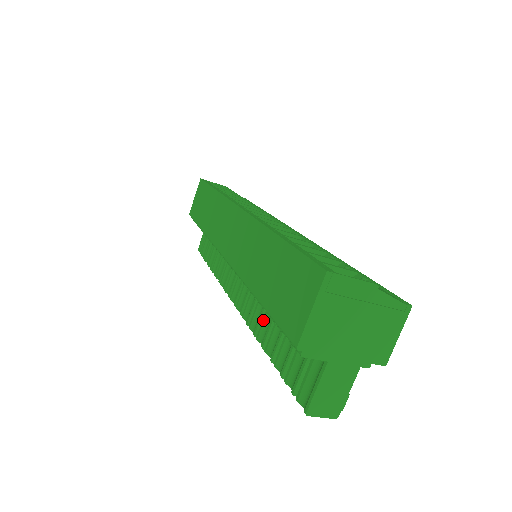
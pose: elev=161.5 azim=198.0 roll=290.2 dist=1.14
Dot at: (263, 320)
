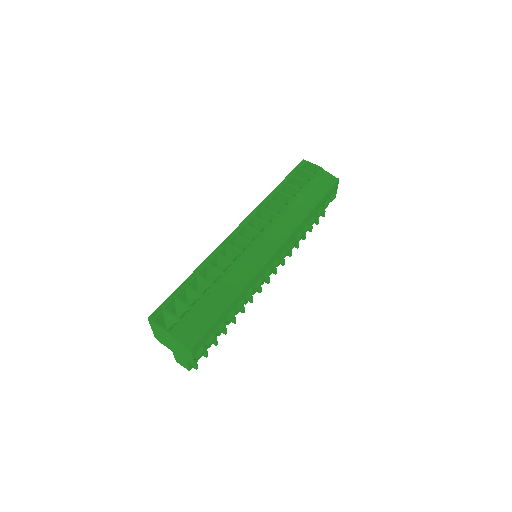
Dot at: occluded
